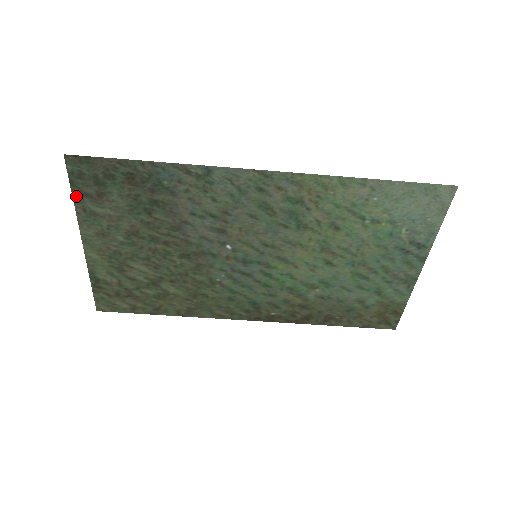
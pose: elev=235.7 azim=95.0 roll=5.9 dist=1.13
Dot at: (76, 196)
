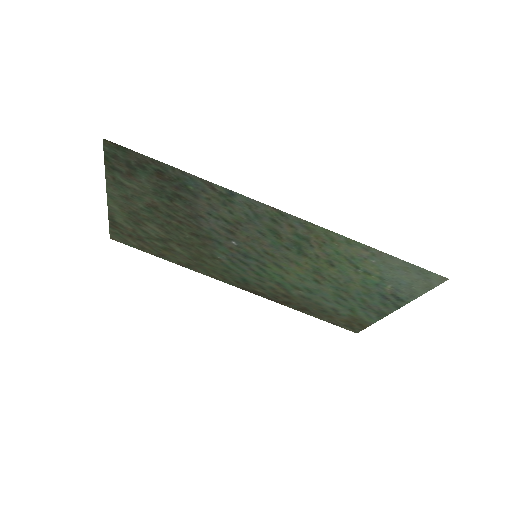
Dot at: (108, 167)
